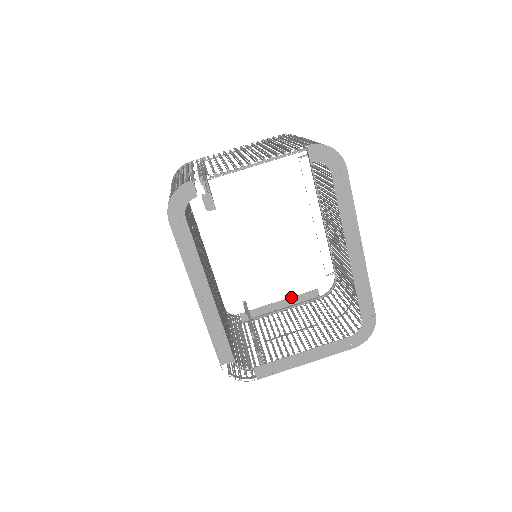
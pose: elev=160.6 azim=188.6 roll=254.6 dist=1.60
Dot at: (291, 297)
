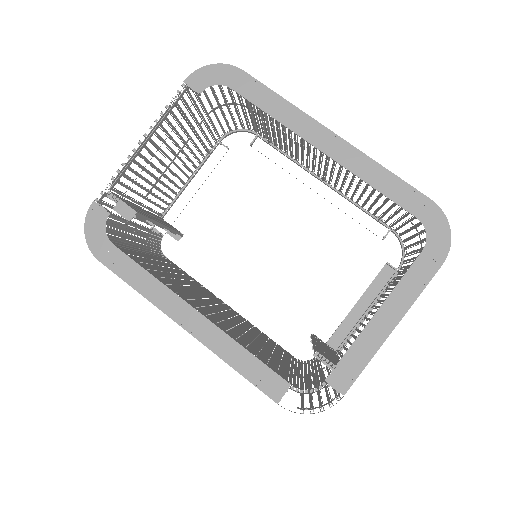
Dot at: (363, 293)
